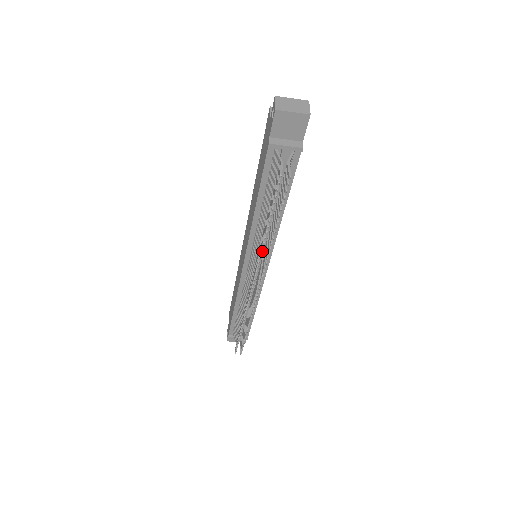
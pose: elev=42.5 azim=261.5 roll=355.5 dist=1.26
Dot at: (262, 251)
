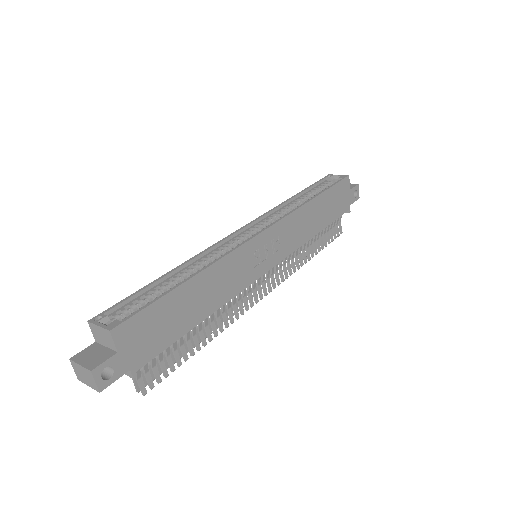
Dot at: occluded
